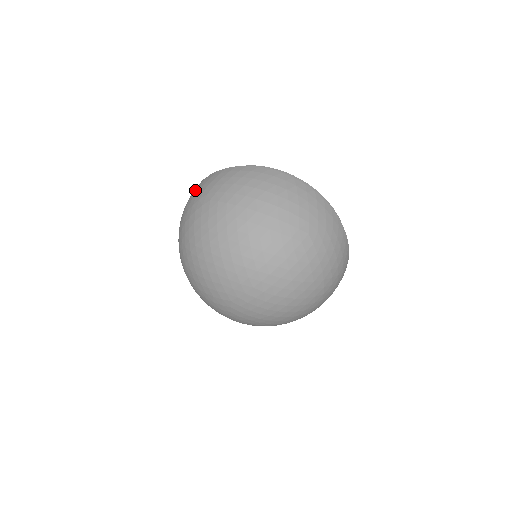
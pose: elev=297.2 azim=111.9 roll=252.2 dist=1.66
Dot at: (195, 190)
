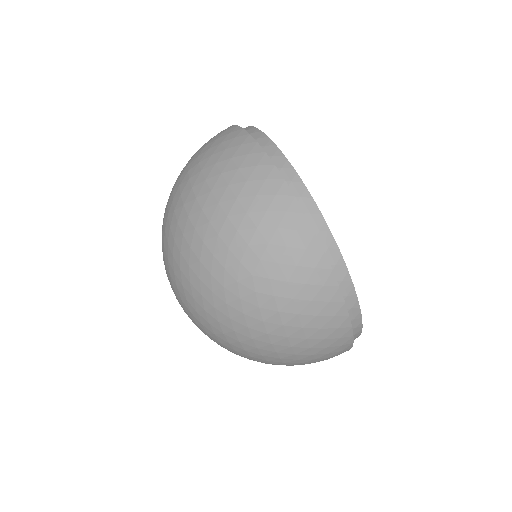
Dot at: occluded
